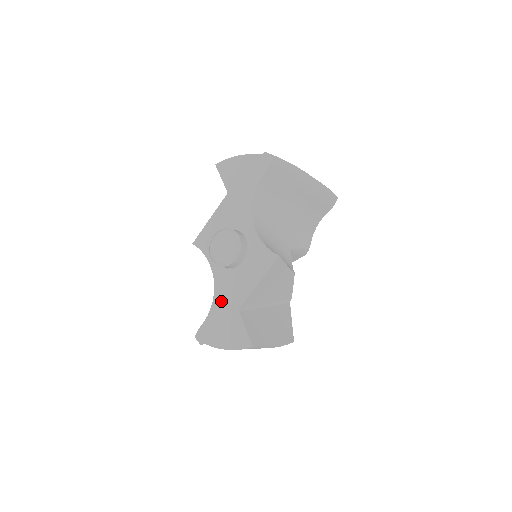
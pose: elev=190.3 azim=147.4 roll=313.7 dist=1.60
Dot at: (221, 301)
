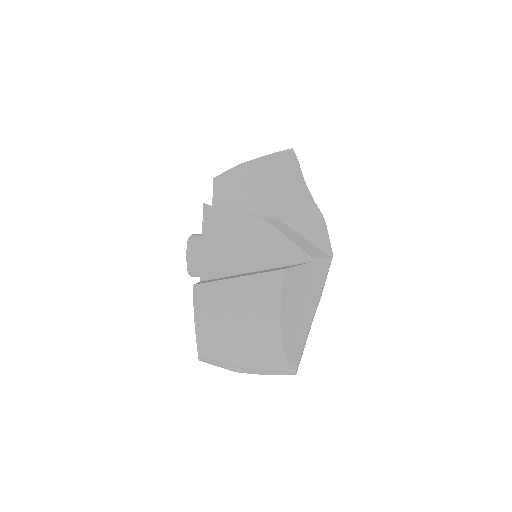
Dot at: occluded
